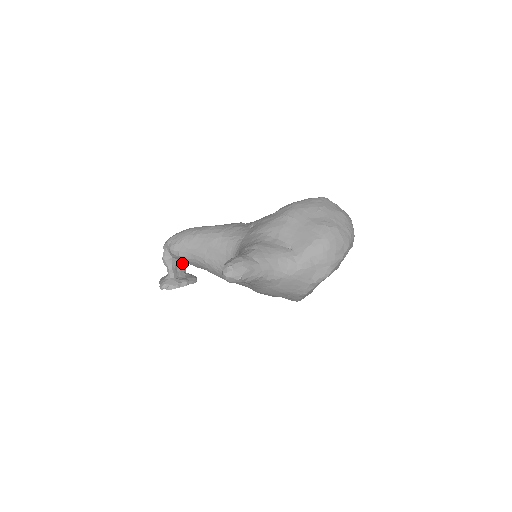
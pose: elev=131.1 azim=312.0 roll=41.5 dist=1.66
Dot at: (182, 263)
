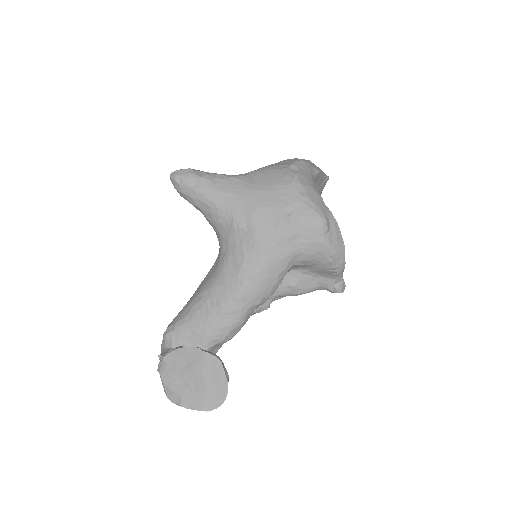
Dot at: occluded
